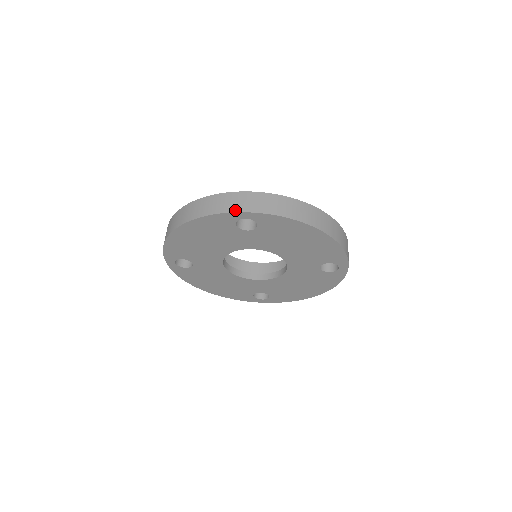
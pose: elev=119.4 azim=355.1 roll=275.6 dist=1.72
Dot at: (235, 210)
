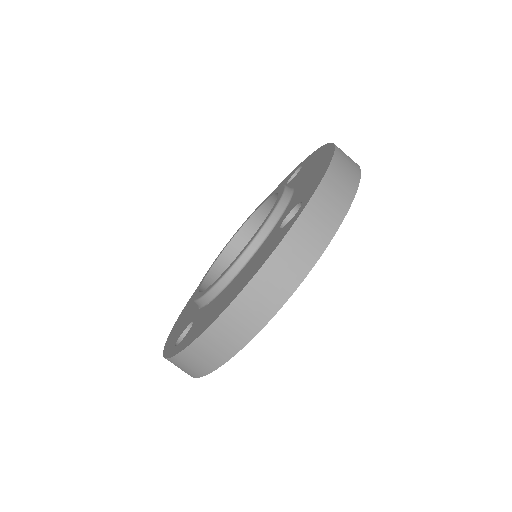
Dot at: (328, 239)
